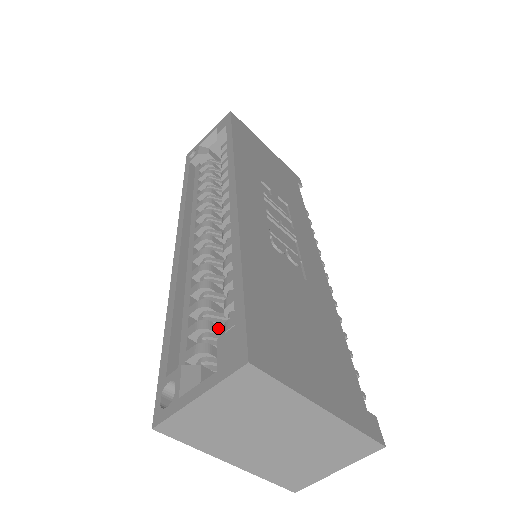
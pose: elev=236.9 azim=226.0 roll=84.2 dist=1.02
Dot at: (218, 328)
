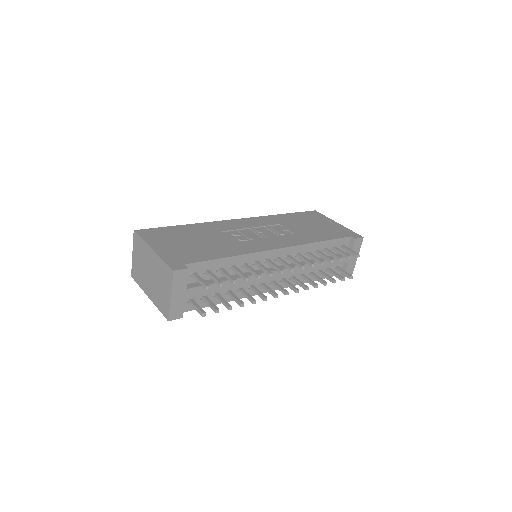
Dot at: occluded
